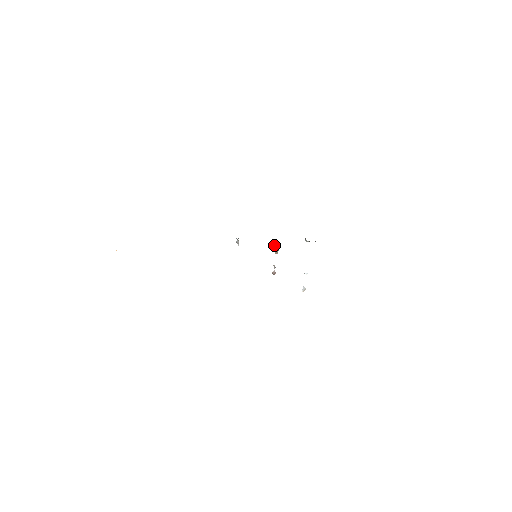
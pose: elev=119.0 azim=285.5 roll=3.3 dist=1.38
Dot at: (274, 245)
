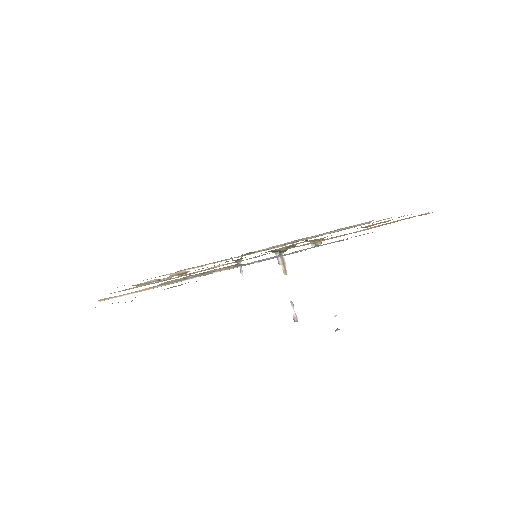
Dot at: (278, 258)
